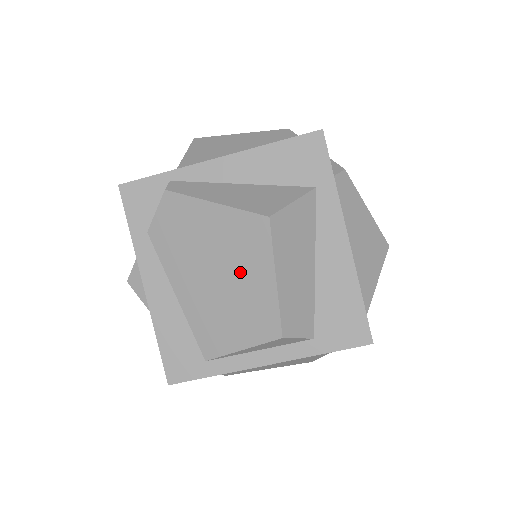
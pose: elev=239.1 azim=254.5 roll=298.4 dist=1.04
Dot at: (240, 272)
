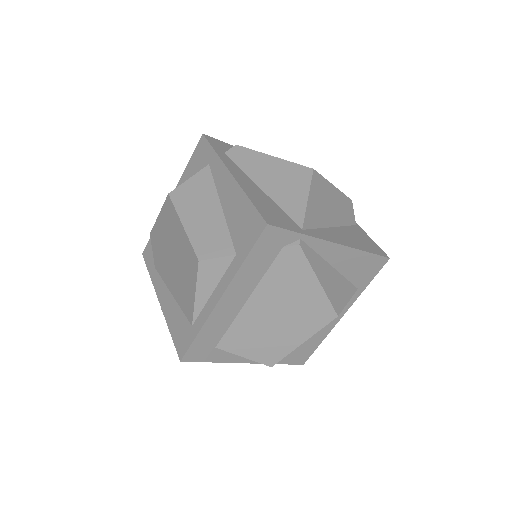
Dot at: (176, 242)
